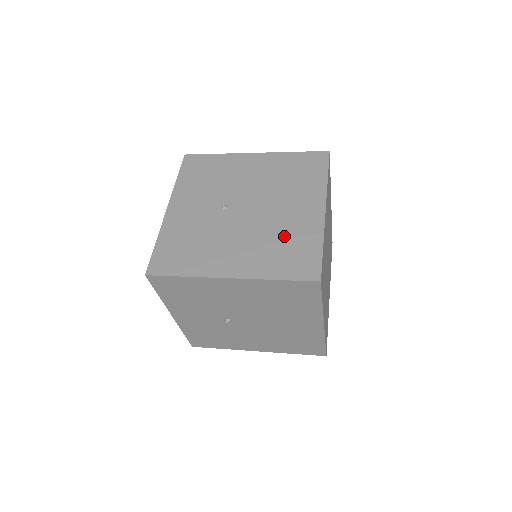
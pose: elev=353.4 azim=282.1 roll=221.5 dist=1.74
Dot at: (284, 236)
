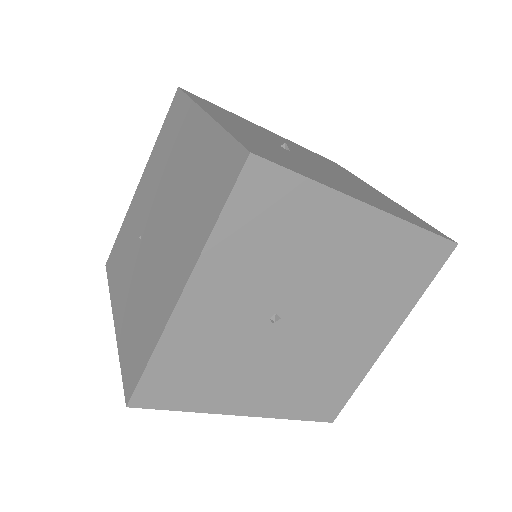
Dot at: (378, 197)
